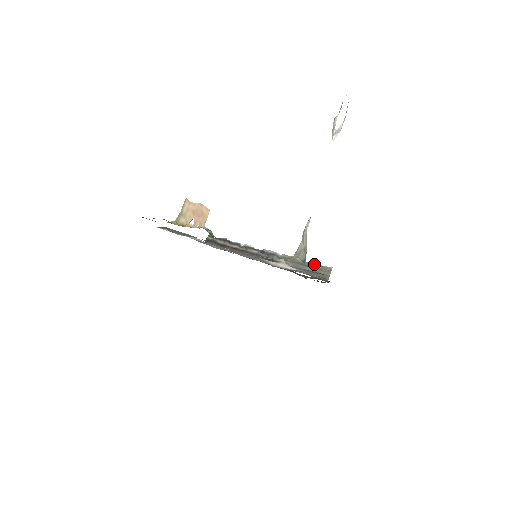
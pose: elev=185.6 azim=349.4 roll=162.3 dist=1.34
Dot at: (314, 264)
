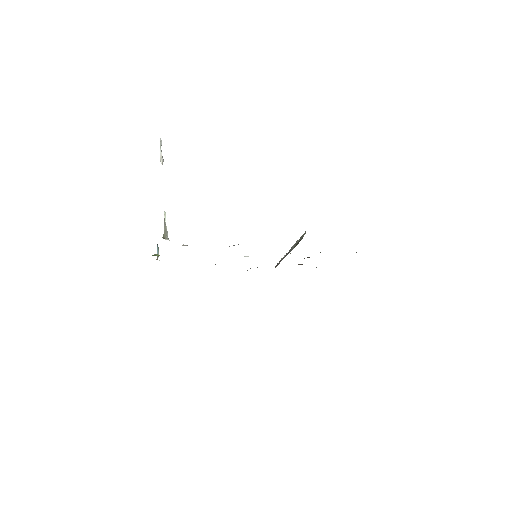
Dot at: (301, 236)
